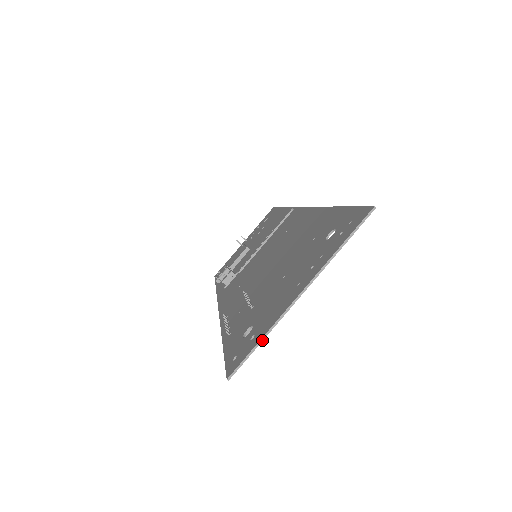
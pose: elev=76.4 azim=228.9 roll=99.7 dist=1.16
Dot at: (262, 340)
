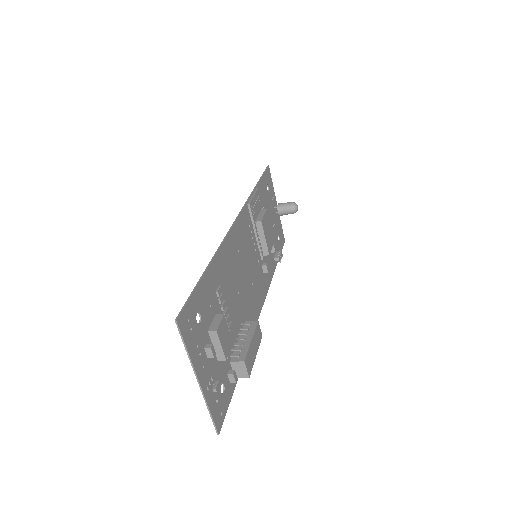
Dot at: (209, 412)
